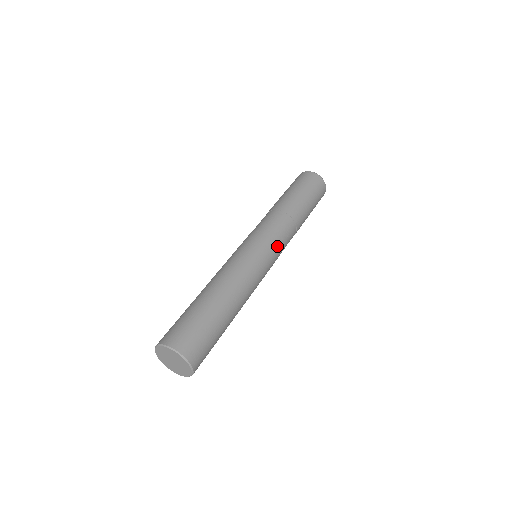
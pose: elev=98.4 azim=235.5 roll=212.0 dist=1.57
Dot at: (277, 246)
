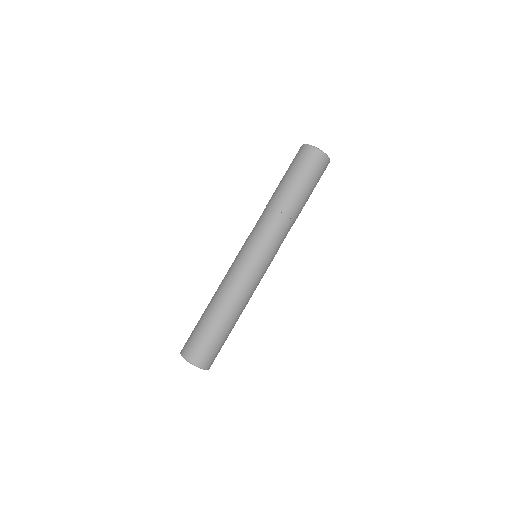
Dot at: (269, 248)
